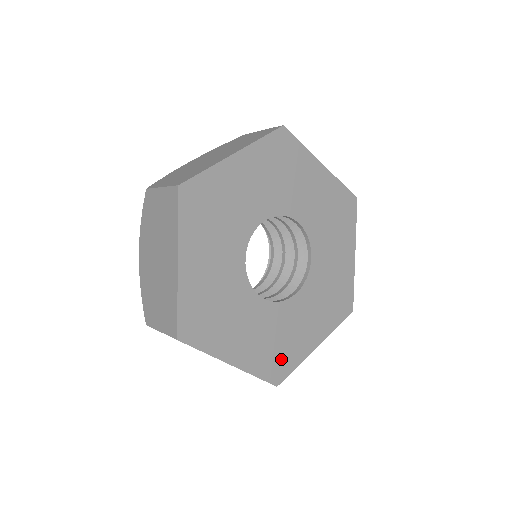
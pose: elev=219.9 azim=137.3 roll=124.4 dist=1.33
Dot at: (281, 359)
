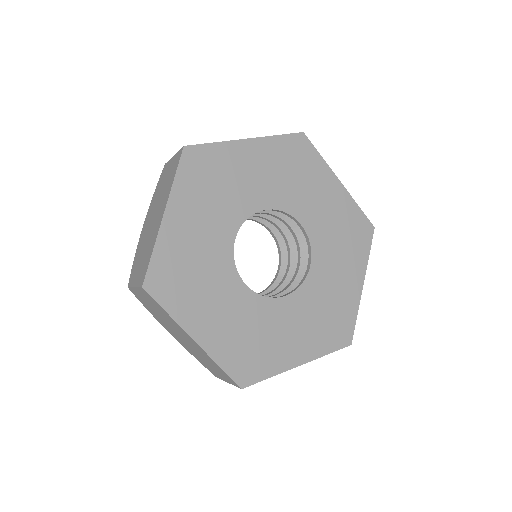
Dot at: (253, 360)
